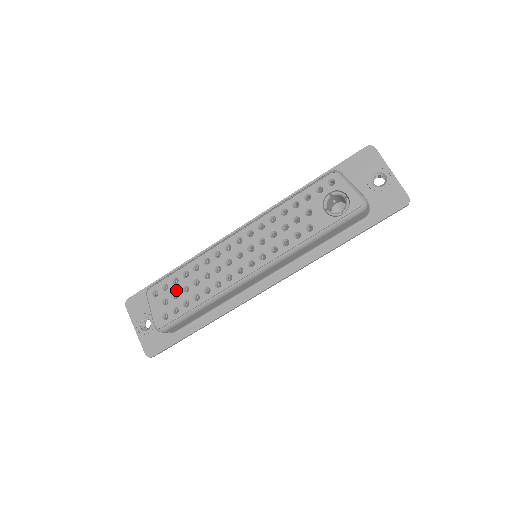
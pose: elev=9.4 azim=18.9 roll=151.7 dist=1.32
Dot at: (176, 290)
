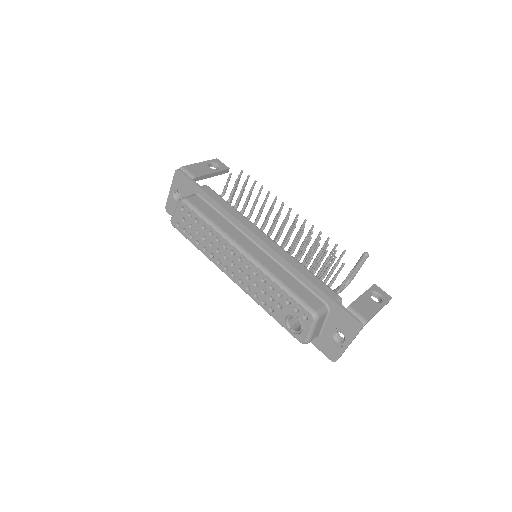
Dot at: (193, 225)
